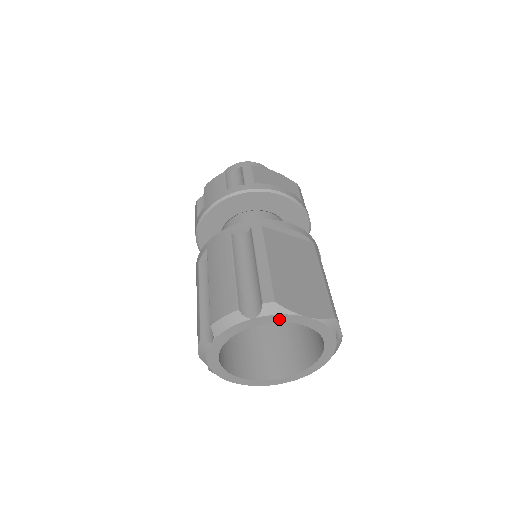
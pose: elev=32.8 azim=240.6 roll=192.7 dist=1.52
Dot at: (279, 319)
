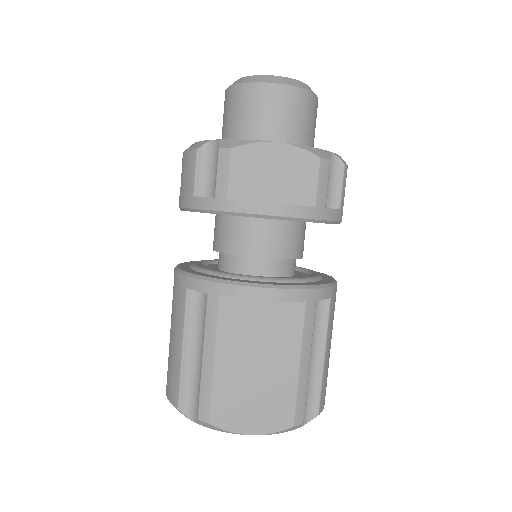
Dot at: occluded
